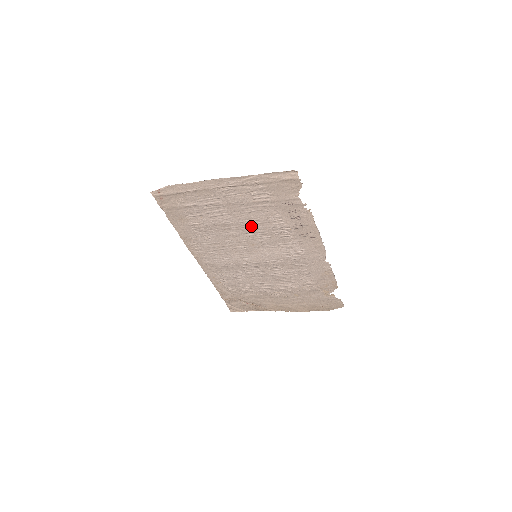
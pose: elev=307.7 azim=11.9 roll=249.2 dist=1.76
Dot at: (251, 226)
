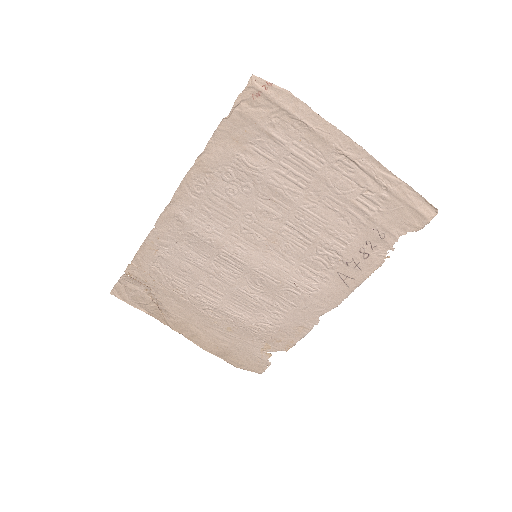
Dot at: (306, 222)
